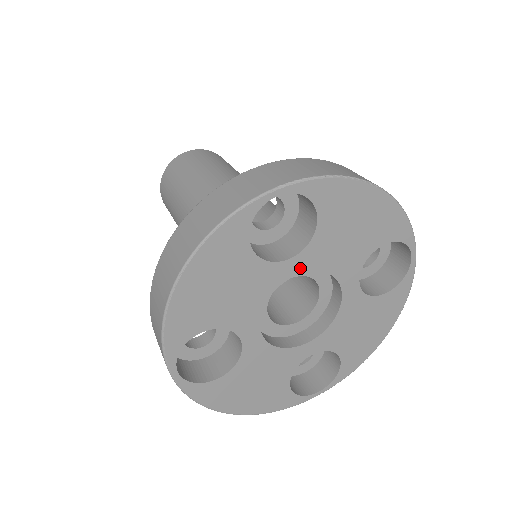
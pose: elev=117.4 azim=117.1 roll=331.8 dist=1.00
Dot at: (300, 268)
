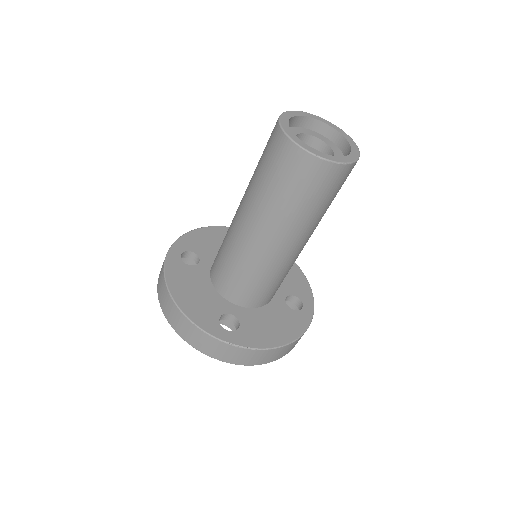
Dot at: occluded
